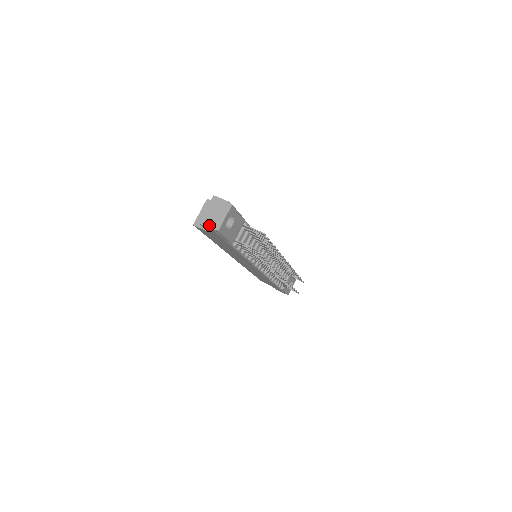
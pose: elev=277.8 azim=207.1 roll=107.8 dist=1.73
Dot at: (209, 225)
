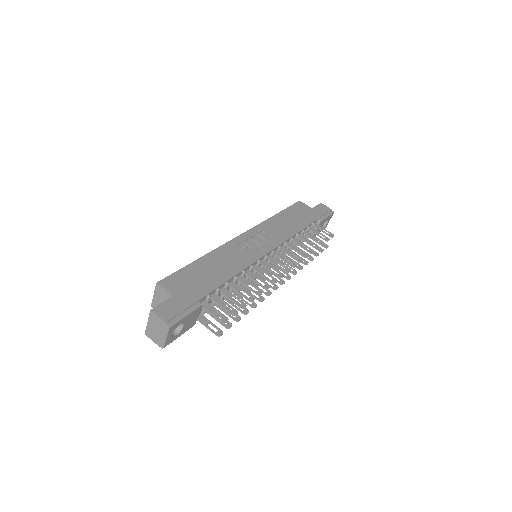
Dot at: (154, 340)
